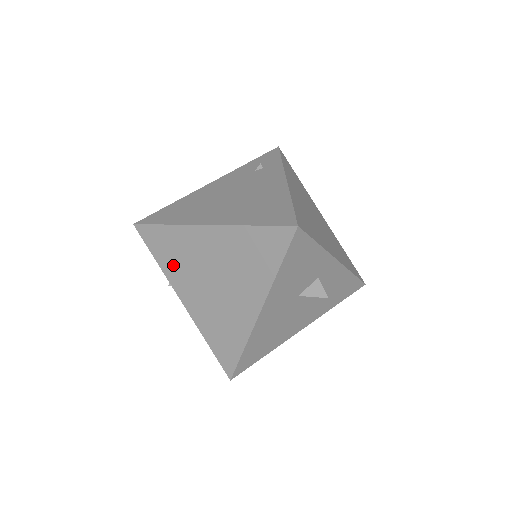
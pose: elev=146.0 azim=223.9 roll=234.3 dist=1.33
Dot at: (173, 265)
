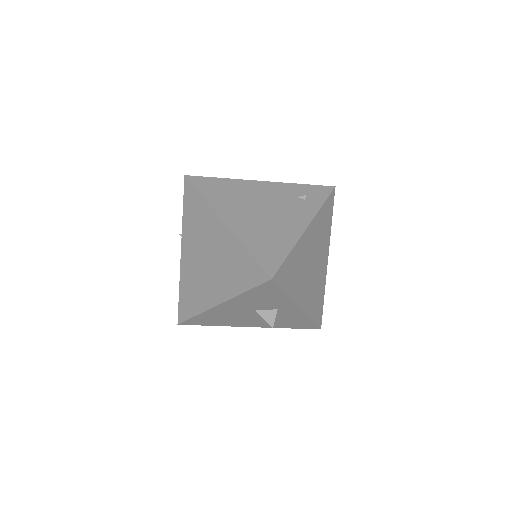
Dot at: (190, 225)
